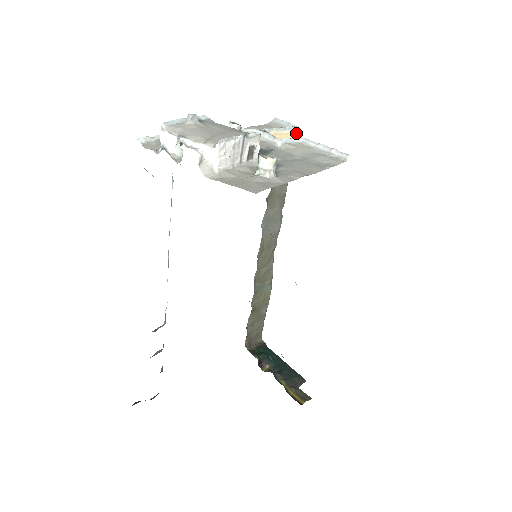
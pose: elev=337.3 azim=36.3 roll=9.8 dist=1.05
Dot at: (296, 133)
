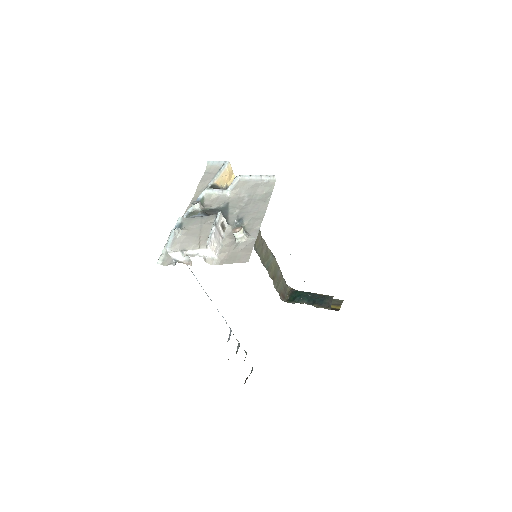
Dot at: (228, 166)
